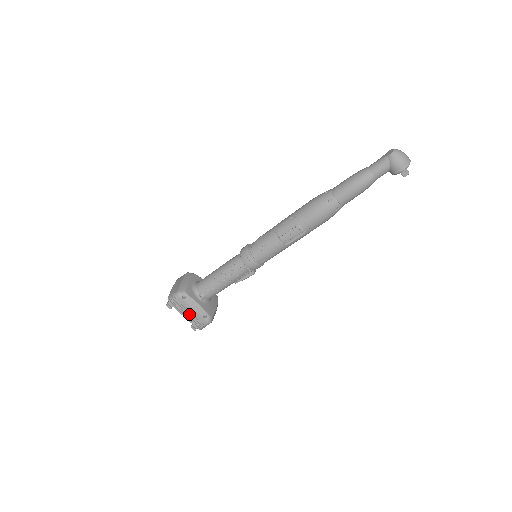
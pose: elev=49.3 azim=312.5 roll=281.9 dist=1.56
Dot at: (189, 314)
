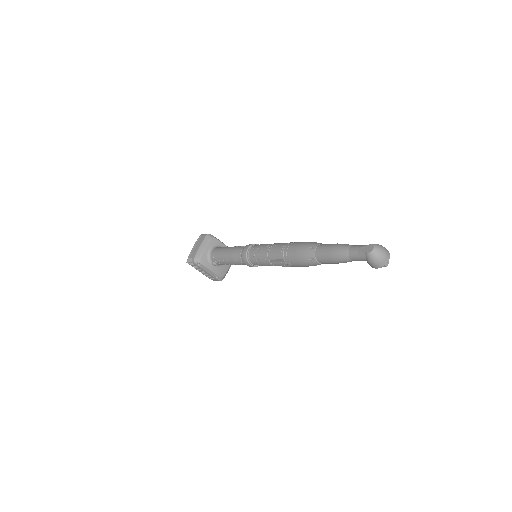
Dot at: (204, 273)
